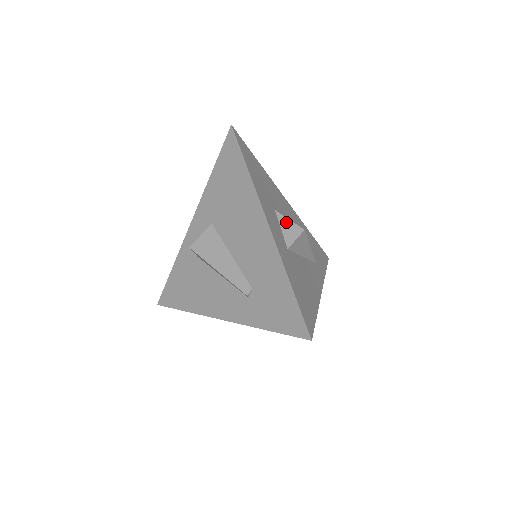
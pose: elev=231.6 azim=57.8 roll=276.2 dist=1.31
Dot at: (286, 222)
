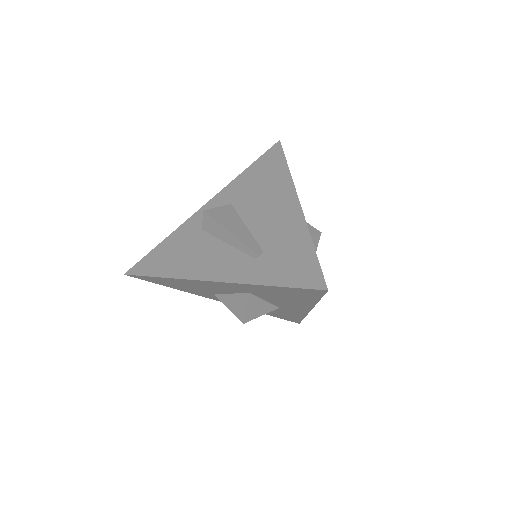
Dot at: occluded
